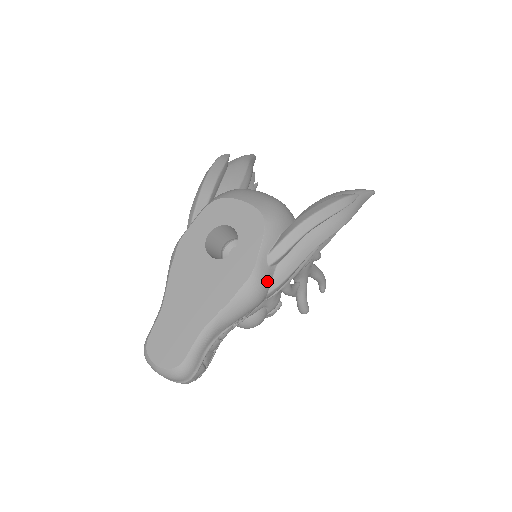
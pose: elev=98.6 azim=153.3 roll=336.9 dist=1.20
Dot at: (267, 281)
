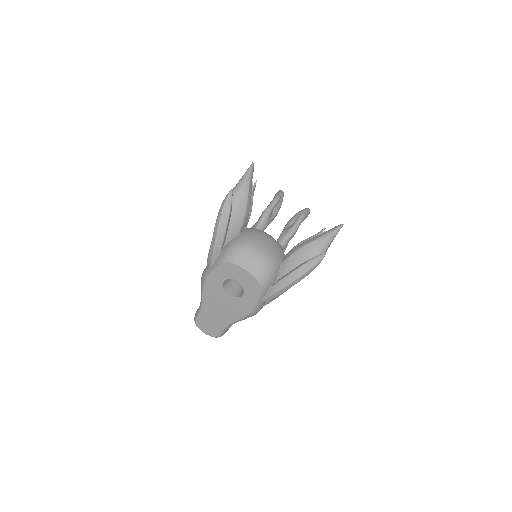
Dot at: (262, 307)
